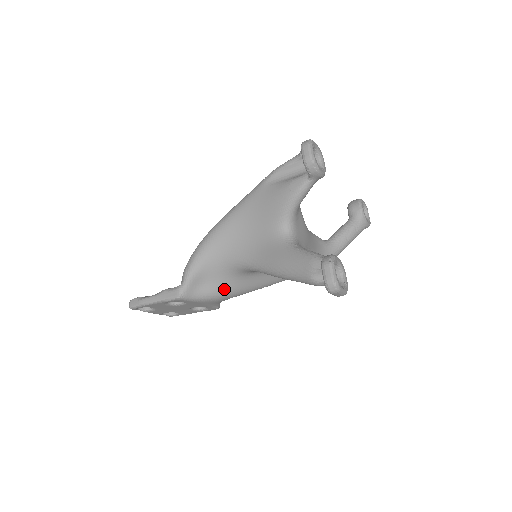
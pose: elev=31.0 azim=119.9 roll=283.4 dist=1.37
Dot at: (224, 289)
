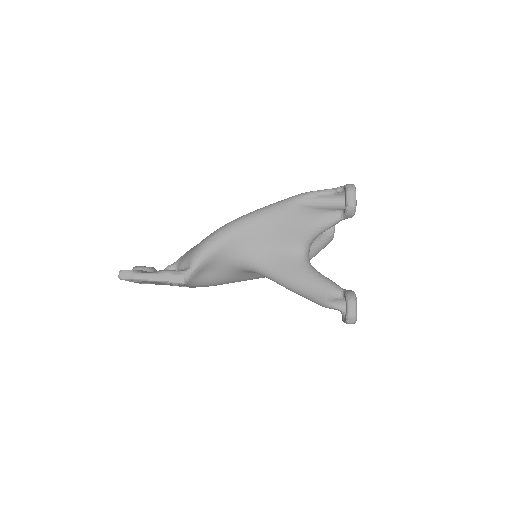
Dot at: (220, 279)
